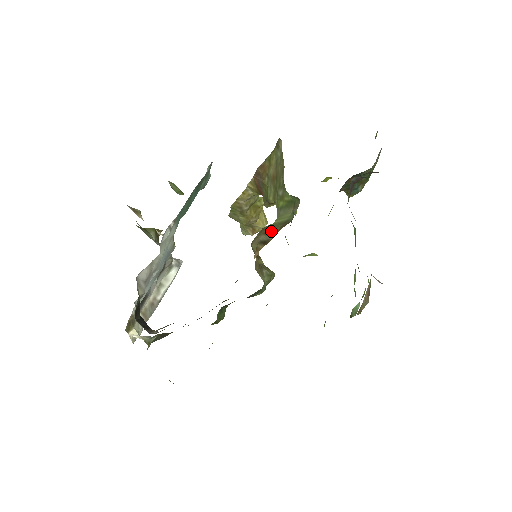
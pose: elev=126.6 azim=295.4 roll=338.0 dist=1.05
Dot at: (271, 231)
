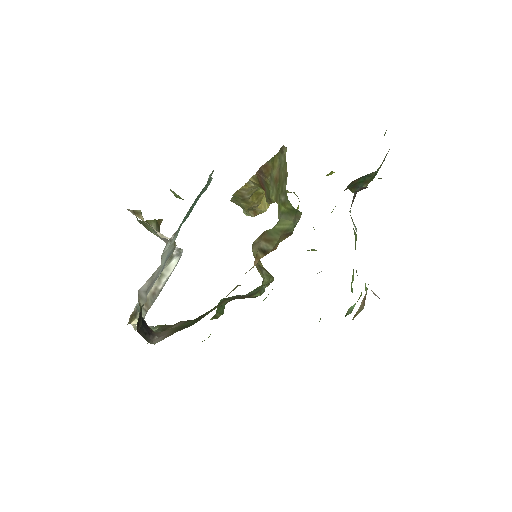
Dot at: (271, 238)
